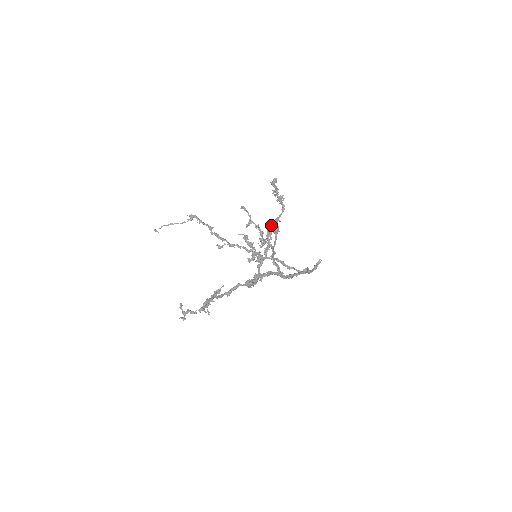
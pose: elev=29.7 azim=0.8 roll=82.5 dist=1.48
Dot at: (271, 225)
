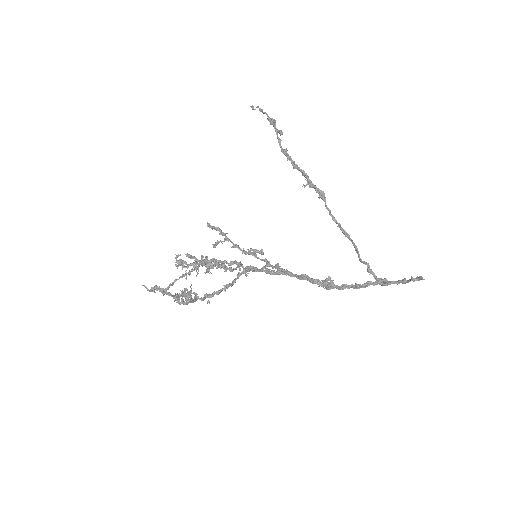
Dot at: (182, 292)
